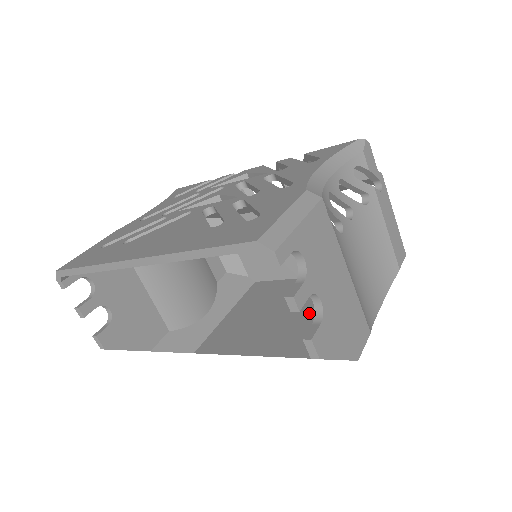
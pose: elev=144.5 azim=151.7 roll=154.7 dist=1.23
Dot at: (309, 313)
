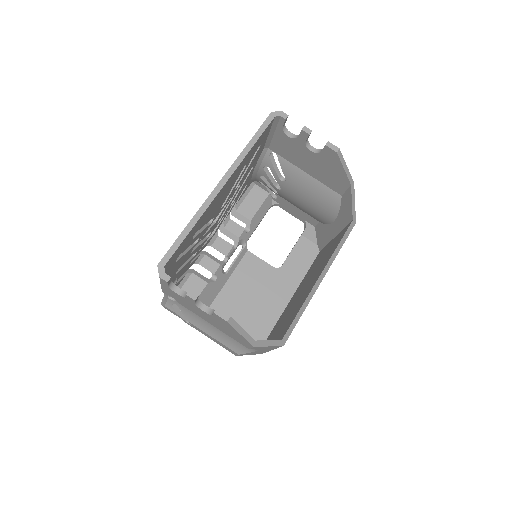
Dot at: occluded
